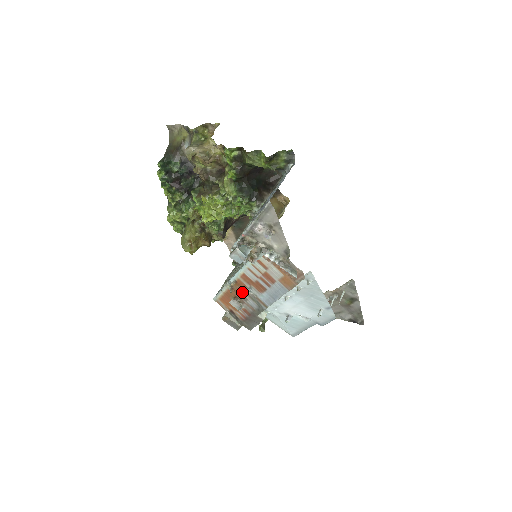
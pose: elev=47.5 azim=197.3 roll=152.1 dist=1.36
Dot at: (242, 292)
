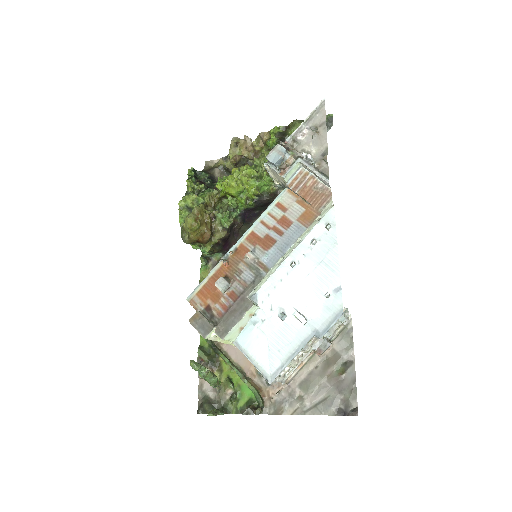
Dot at: (239, 263)
